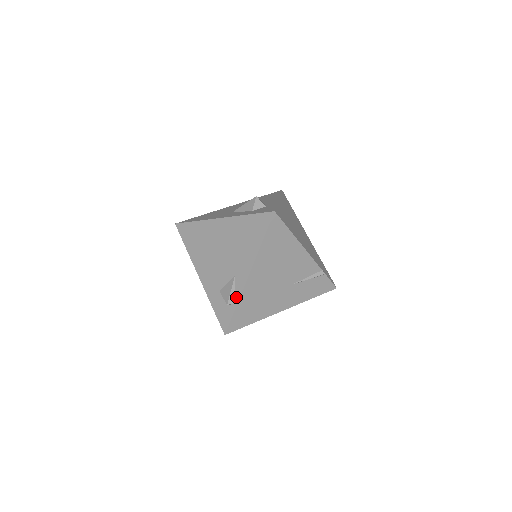
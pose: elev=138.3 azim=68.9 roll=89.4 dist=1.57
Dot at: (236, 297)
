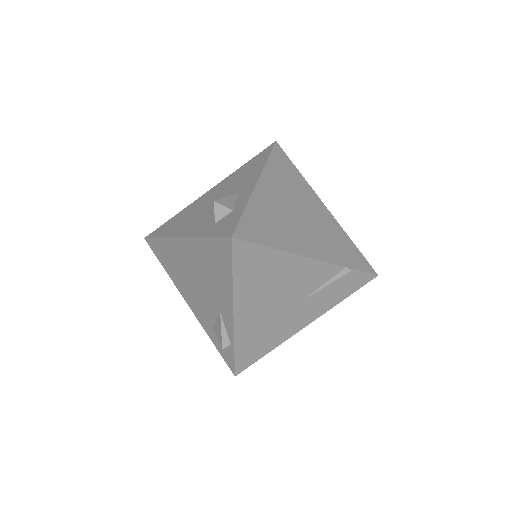
Dot at: (230, 338)
